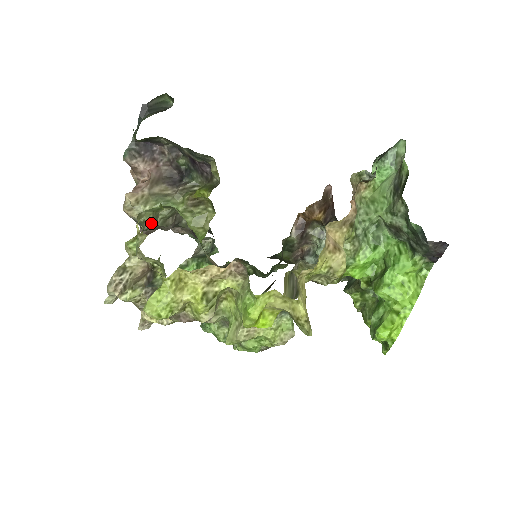
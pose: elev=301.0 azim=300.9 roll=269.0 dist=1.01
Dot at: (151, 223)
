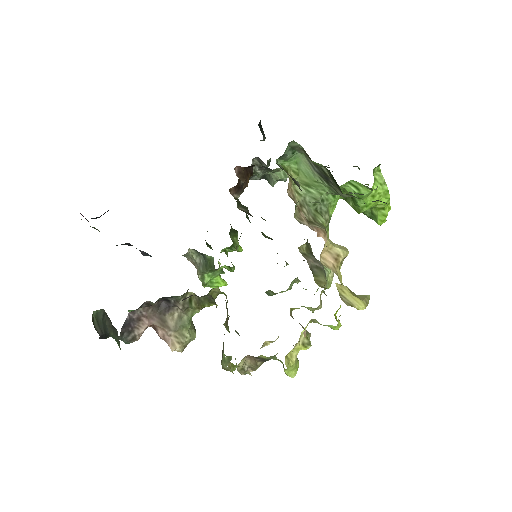
Dot at: (194, 329)
